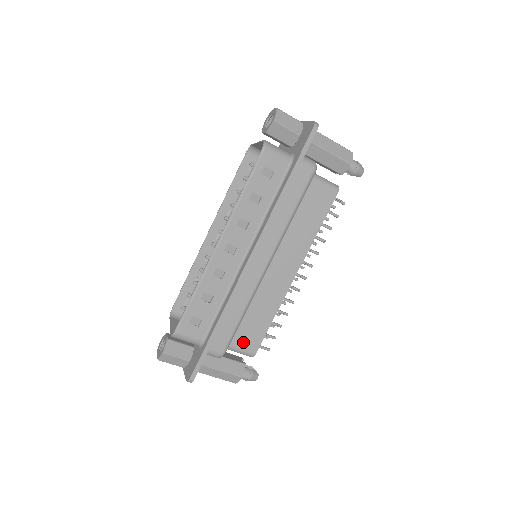
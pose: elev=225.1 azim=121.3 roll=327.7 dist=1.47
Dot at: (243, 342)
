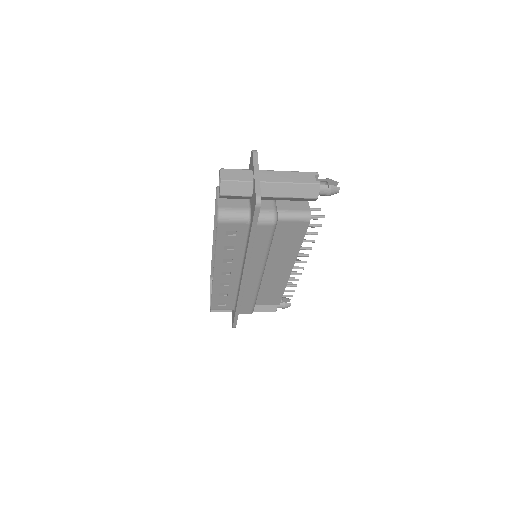
Dot at: (266, 302)
